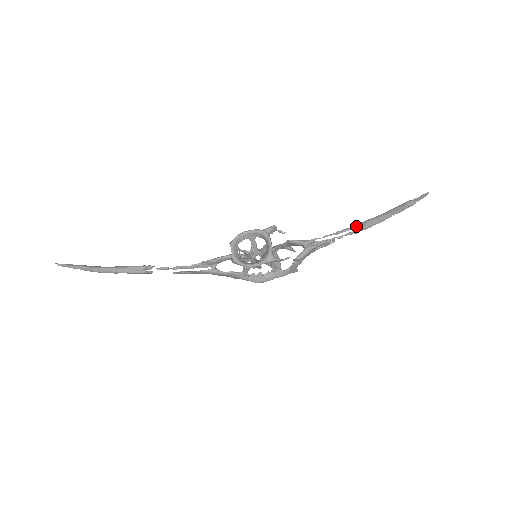
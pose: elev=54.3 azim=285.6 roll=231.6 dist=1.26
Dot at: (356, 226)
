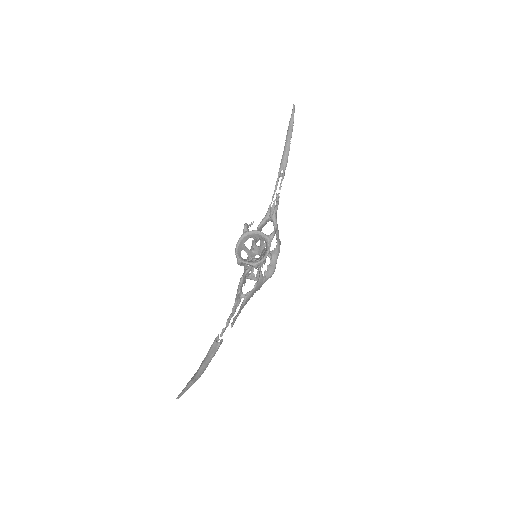
Dot at: (280, 172)
